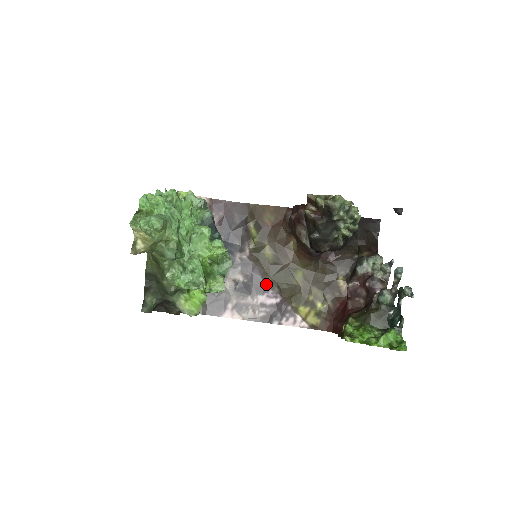
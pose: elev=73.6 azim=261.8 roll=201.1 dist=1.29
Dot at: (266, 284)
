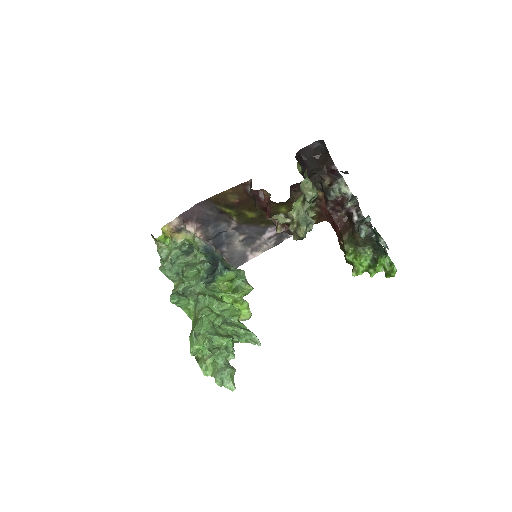
Dot at: (263, 228)
